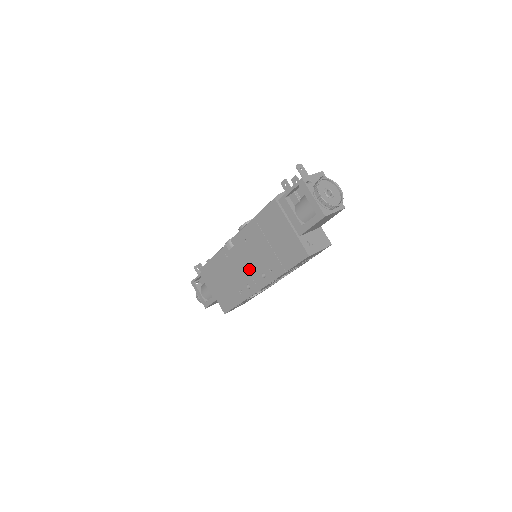
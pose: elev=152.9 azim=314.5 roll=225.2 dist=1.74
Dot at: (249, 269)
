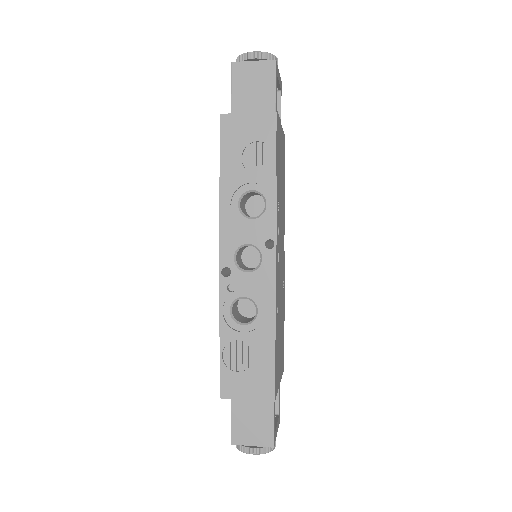
Dot at: occluded
